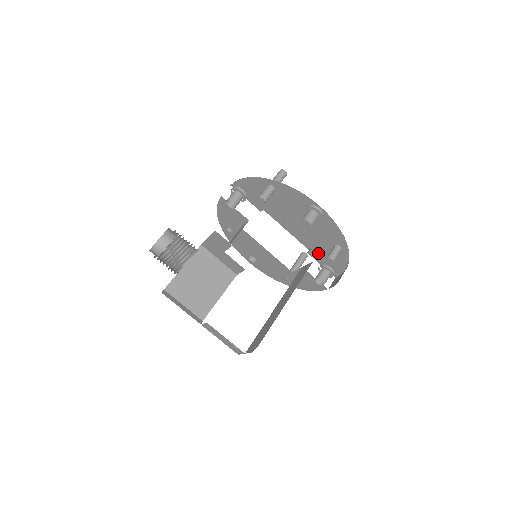
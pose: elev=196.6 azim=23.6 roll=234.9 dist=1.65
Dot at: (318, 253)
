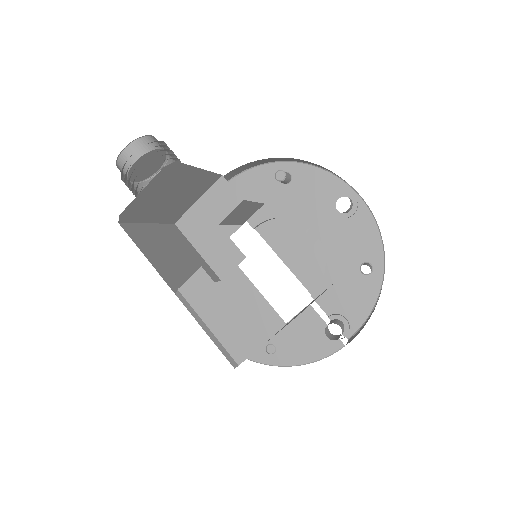
Dot at: (330, 291)
